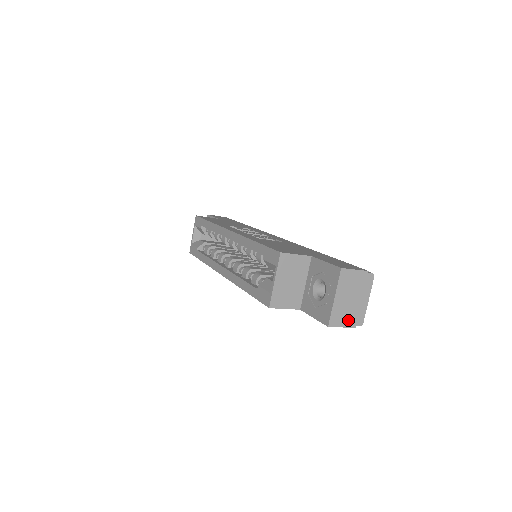
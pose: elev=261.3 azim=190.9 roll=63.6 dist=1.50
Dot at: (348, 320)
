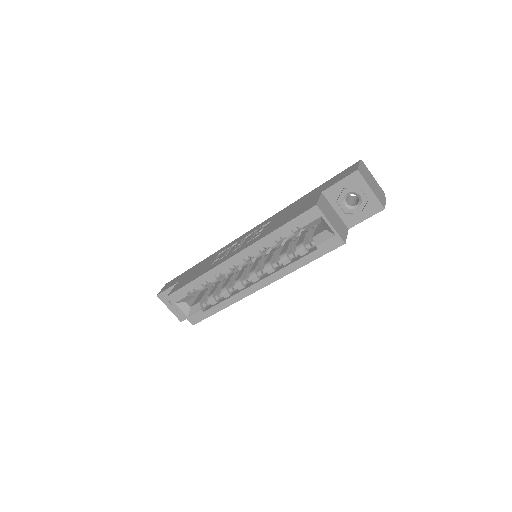
Dot at: (382, 197)
